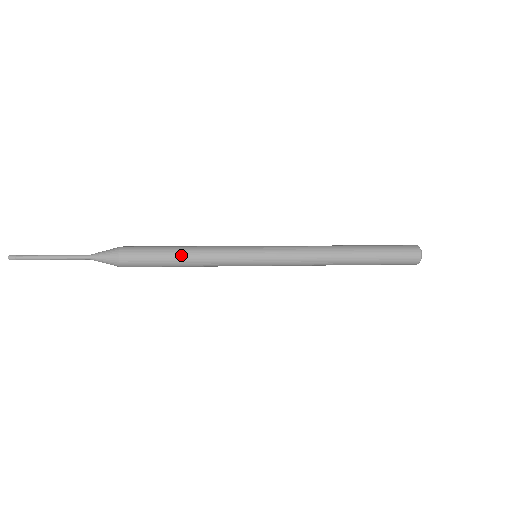
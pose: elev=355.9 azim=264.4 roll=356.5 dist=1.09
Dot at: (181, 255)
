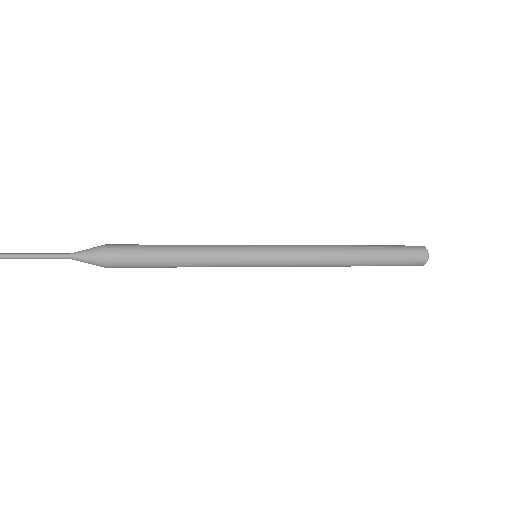
Dot at: (175, 253)
